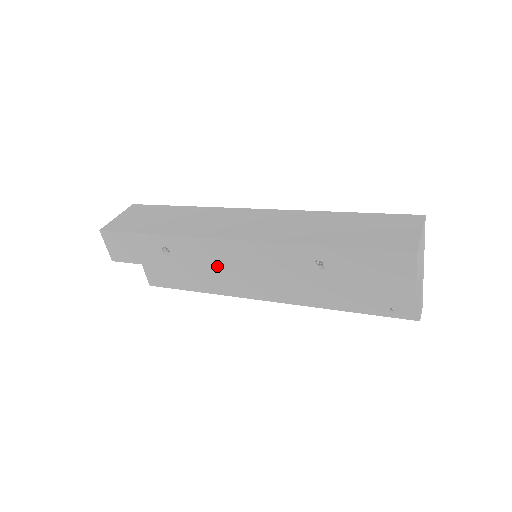
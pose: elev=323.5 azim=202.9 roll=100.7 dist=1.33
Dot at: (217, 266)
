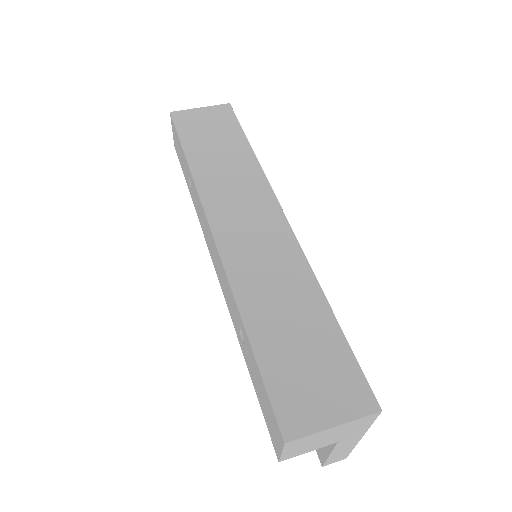
Dot at: (206, 236)
